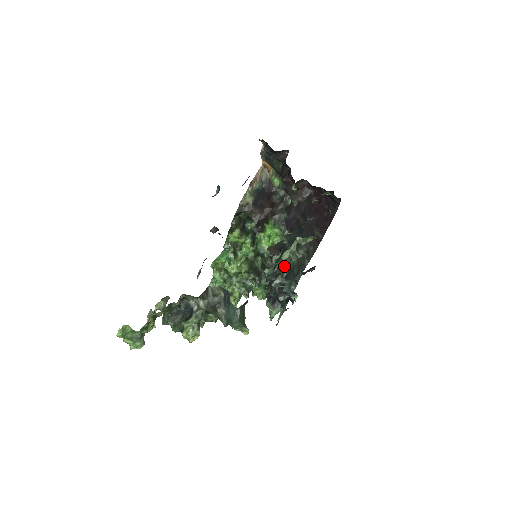
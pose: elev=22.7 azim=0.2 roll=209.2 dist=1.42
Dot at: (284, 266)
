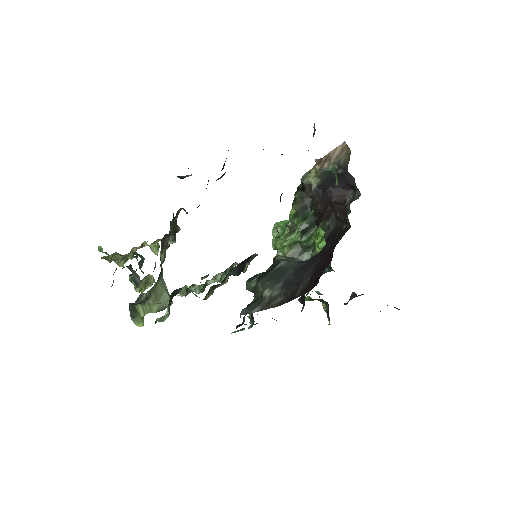
Dot at: (252, 291)
